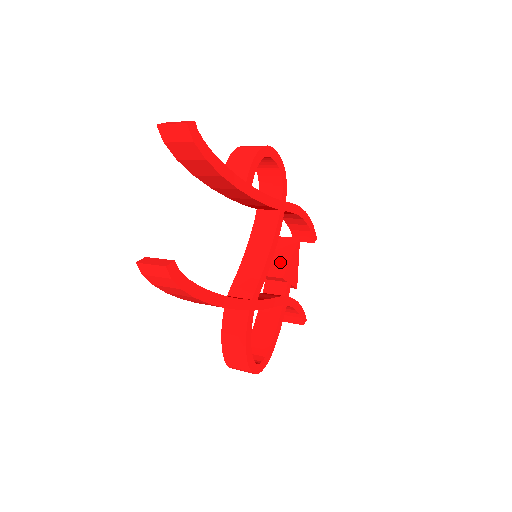
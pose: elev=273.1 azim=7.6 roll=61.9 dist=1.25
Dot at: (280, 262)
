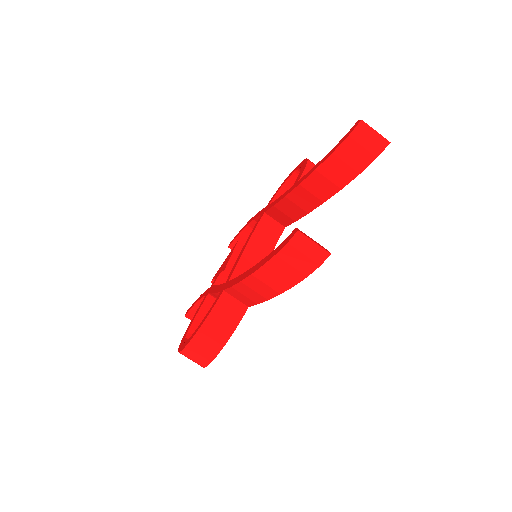
Dot at: occluded
